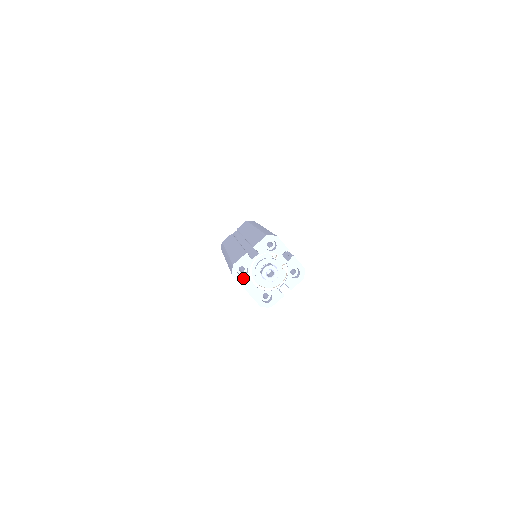
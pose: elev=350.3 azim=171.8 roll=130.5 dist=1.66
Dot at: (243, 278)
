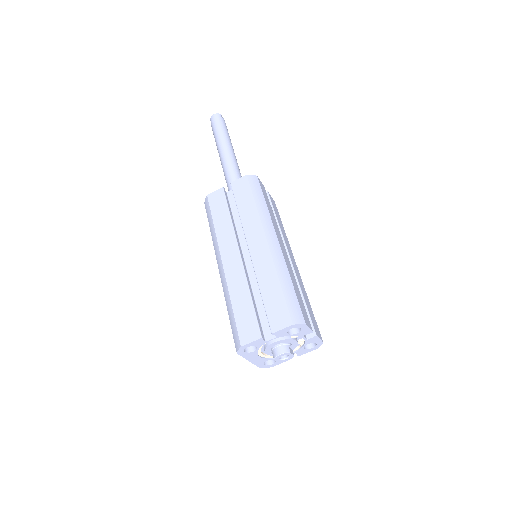
Dot at: (249, 354)
